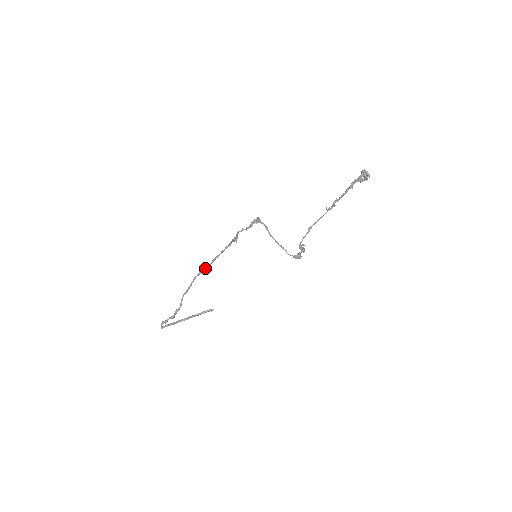
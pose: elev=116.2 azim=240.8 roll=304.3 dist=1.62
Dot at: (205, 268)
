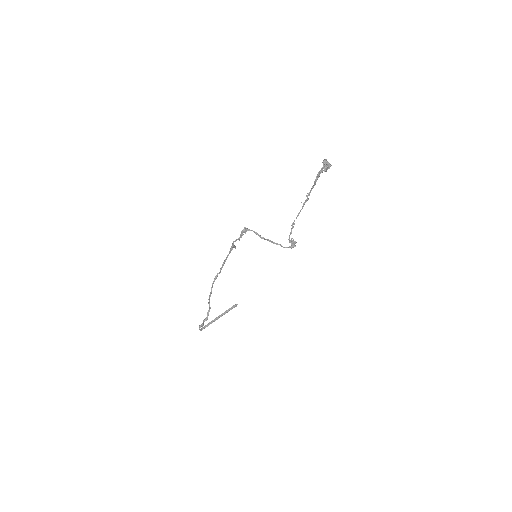
Dot at: (218, 273)
